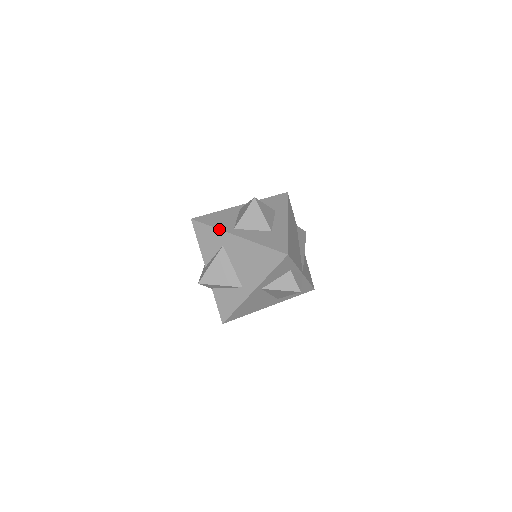
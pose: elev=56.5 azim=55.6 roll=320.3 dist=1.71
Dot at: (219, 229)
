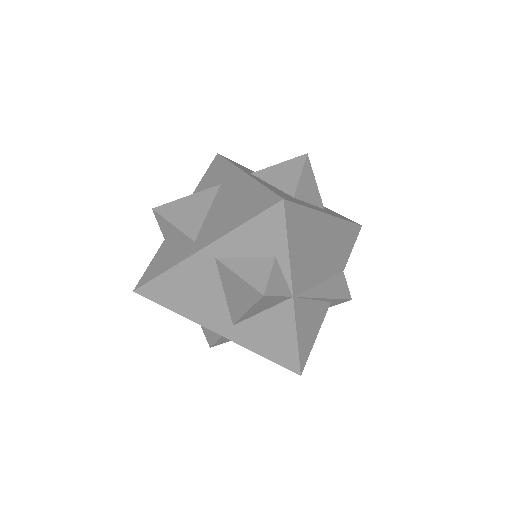
Dot at: (234, 164)
